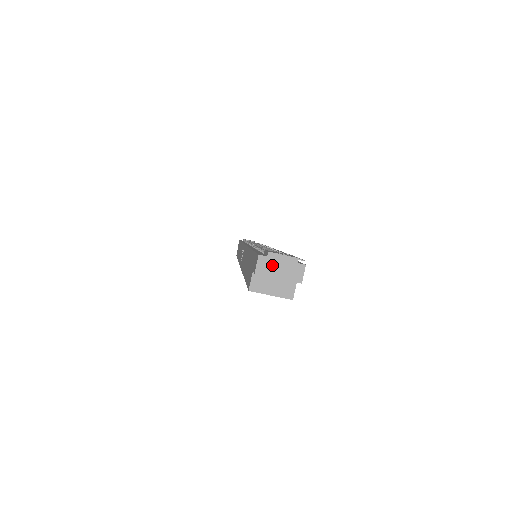
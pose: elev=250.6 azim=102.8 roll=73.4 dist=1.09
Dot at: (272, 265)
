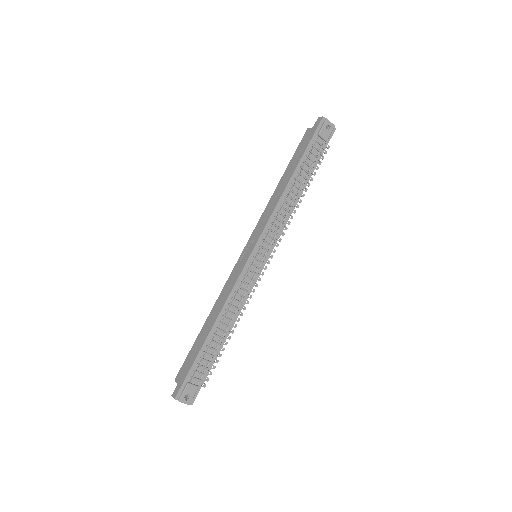
Dot at: (179, 400)
